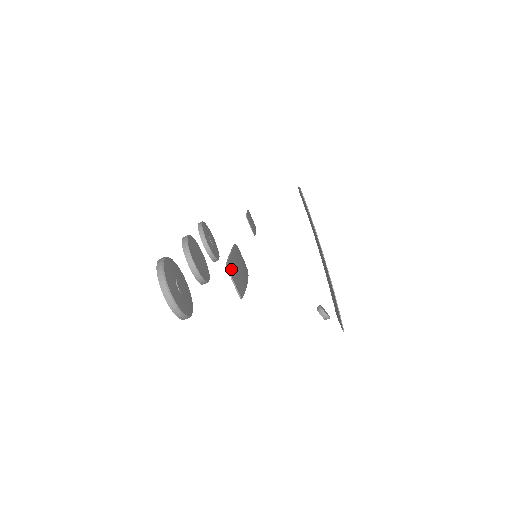
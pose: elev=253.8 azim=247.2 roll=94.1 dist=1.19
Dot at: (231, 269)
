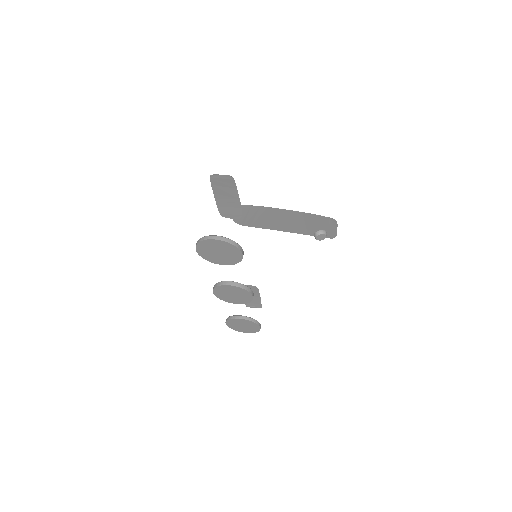
Dot at: (215, 179)
